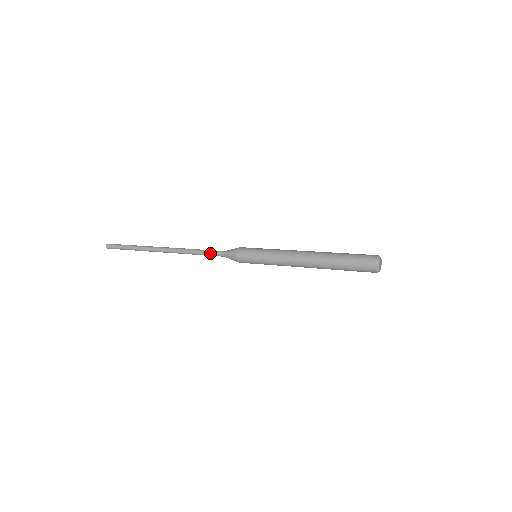
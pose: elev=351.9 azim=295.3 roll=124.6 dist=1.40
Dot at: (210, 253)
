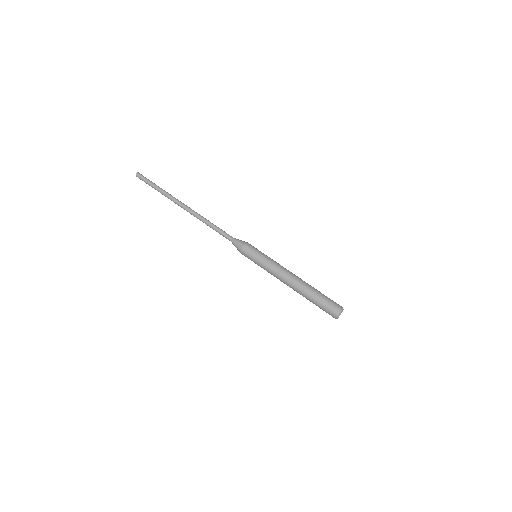
Dot at: occluded
